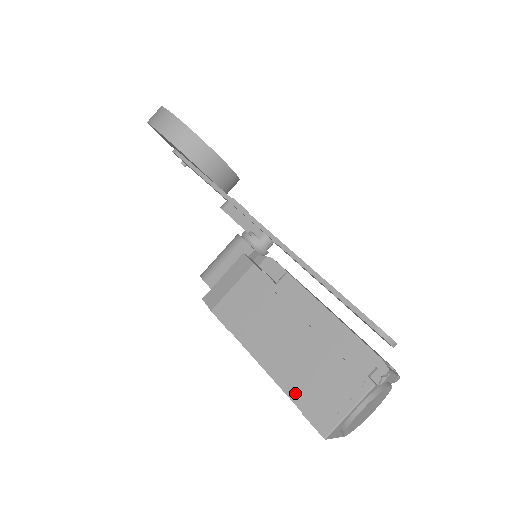
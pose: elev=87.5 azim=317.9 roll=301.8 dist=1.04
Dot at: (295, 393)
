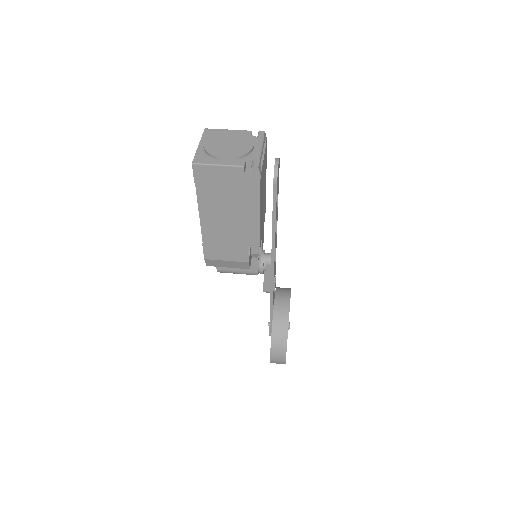
Dot at: occluded
